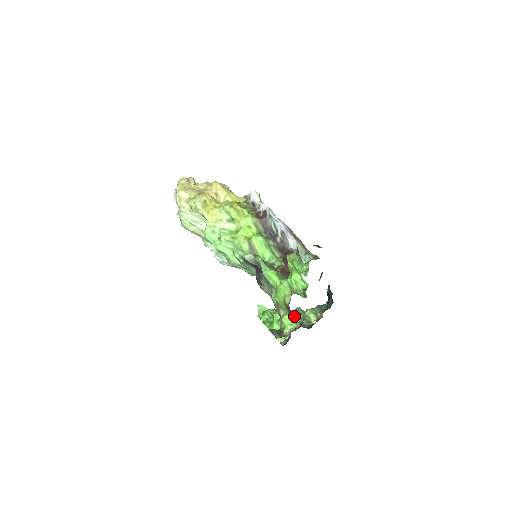
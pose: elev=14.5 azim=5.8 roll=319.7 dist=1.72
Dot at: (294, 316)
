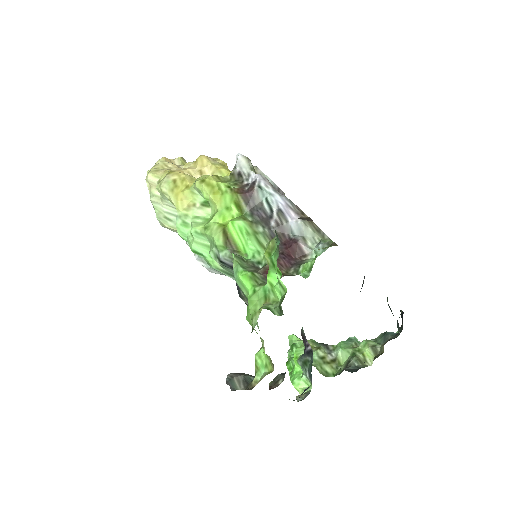
Dot at: (341, 351)
